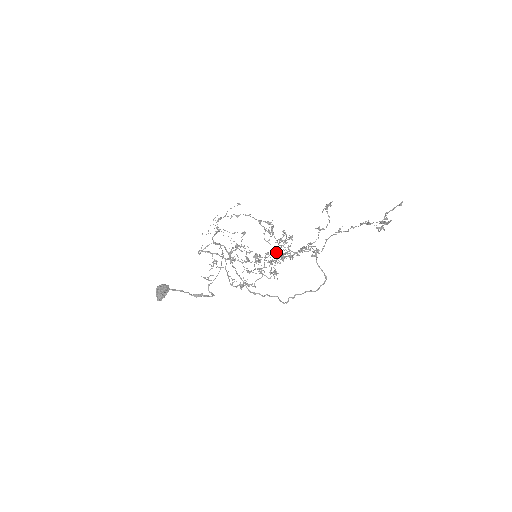
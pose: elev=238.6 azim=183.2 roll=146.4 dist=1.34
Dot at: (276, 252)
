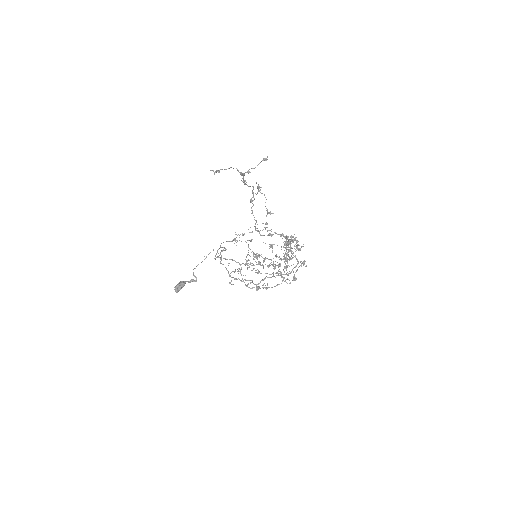
Dot at: occluded
